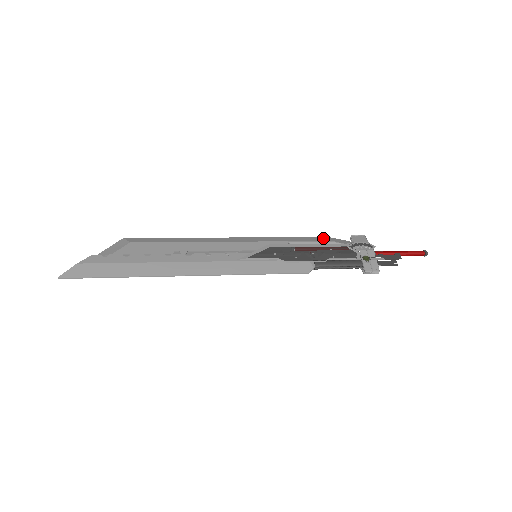
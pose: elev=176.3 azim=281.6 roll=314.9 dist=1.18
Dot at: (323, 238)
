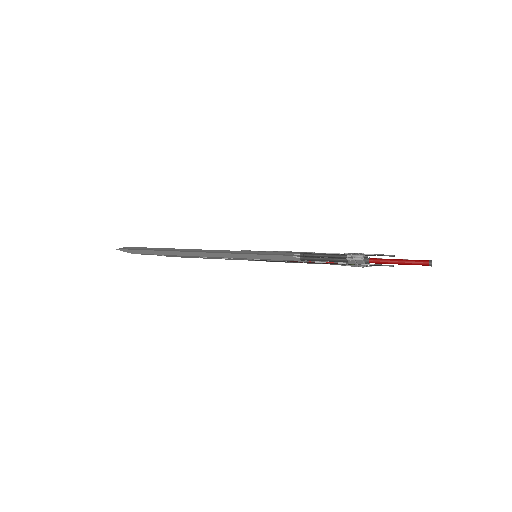
Dot at: occluded
